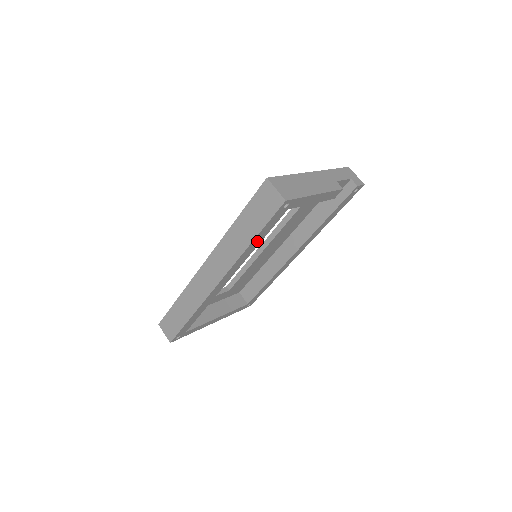
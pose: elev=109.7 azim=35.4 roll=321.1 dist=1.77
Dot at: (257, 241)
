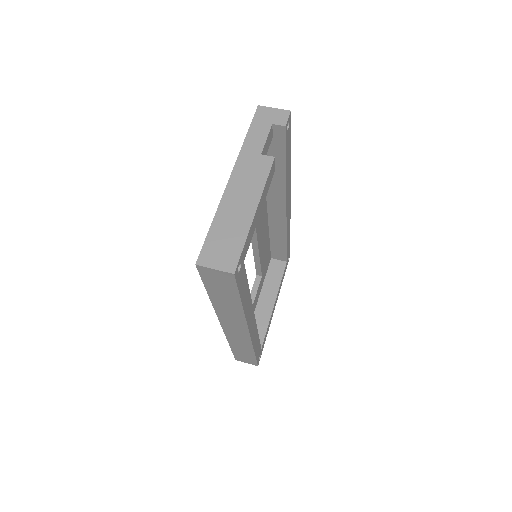
Dot at: (245, 295)
